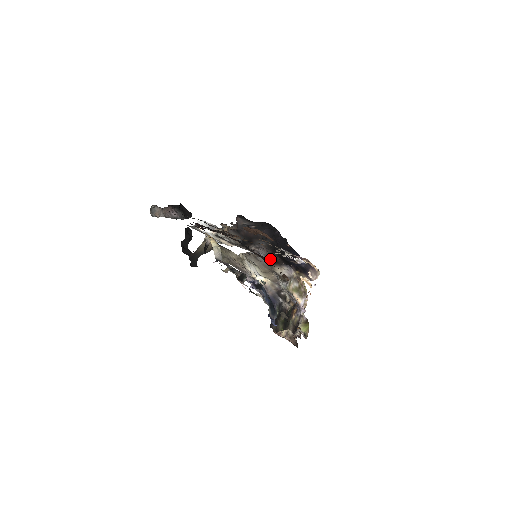
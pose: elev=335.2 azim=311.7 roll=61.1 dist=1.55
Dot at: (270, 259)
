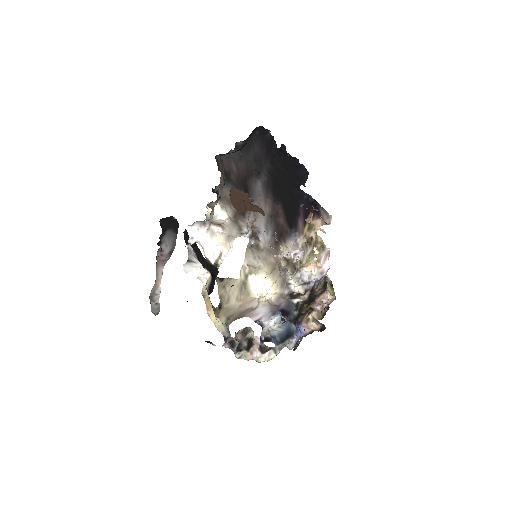
Dot at: (272, 231)
